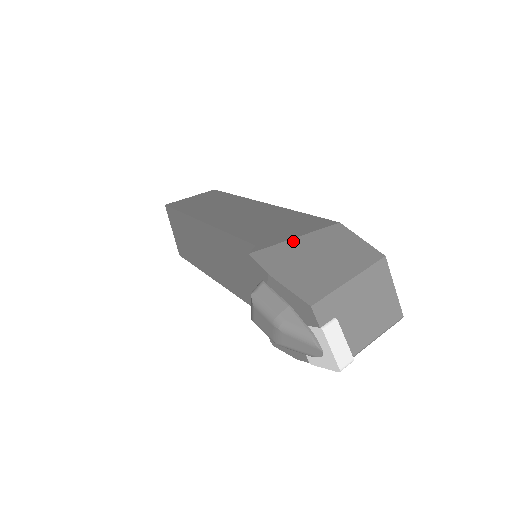
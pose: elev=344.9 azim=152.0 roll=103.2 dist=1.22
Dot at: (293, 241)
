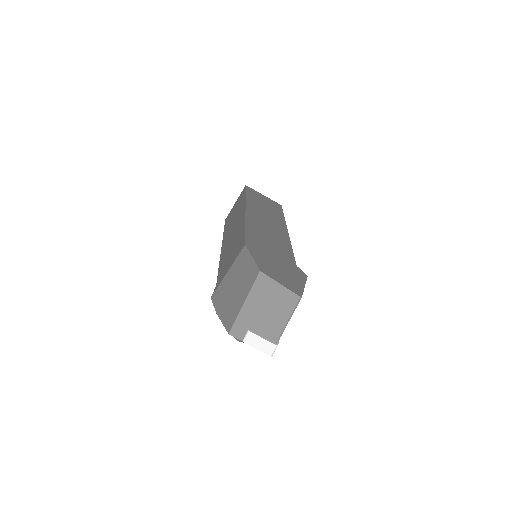
Dot at: (226, 277)
